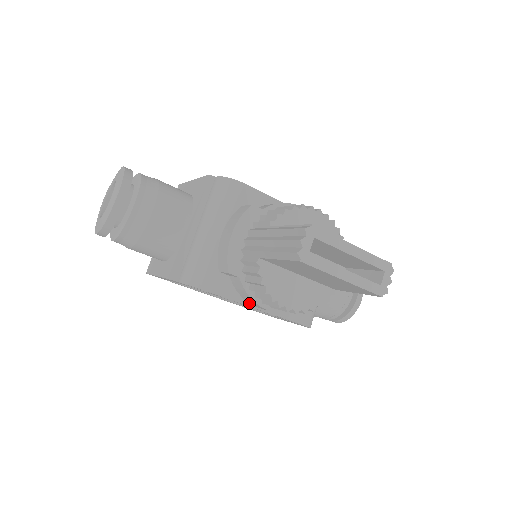
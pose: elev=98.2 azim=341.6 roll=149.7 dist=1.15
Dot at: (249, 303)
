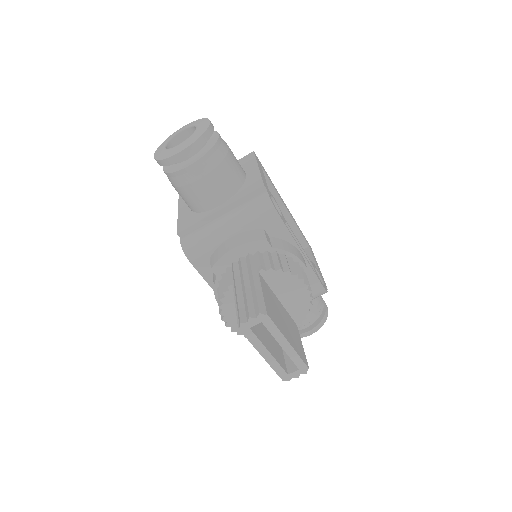
Dot at: occluded
